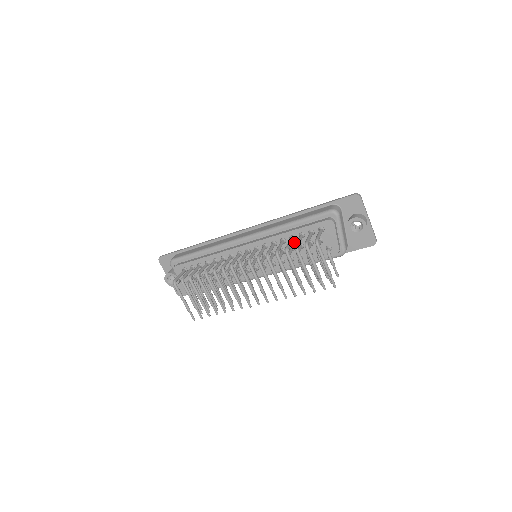
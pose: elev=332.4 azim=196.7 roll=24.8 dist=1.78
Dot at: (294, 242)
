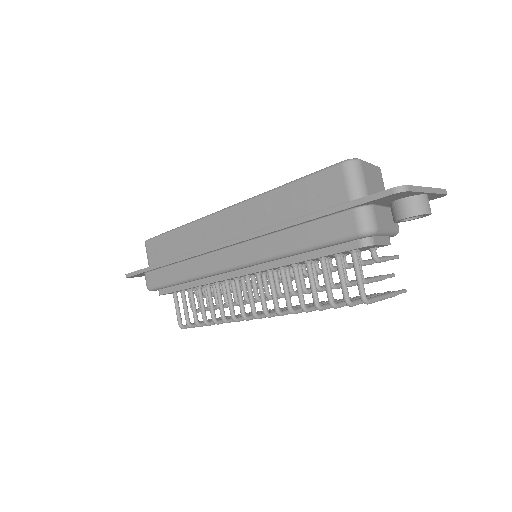
Dot at: (312, 260)
